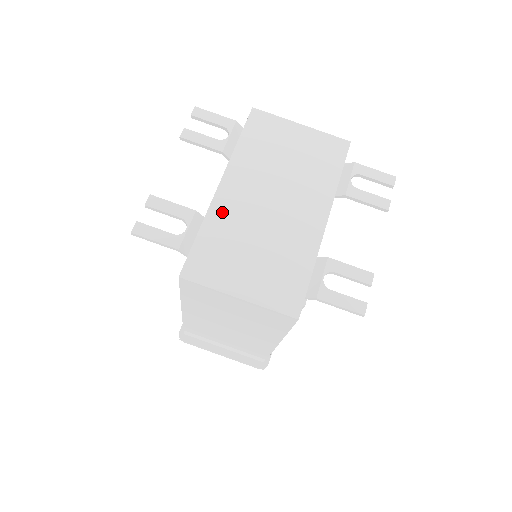
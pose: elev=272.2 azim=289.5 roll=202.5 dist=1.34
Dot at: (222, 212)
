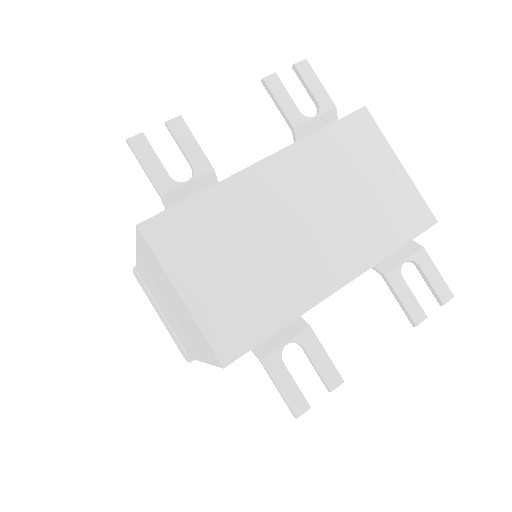
Dot at: (240, 192)
